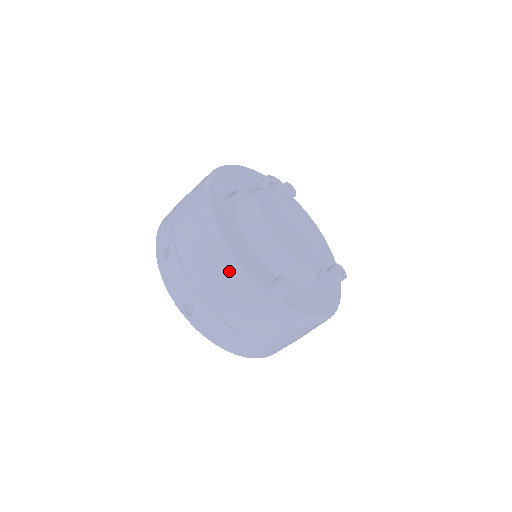
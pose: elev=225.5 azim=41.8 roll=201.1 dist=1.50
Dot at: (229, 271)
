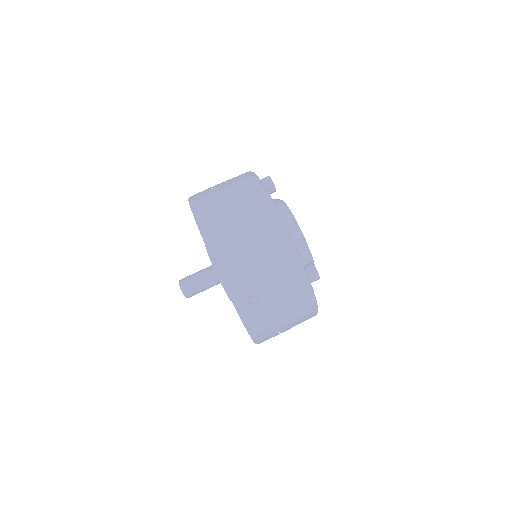
Dot at: occluded
